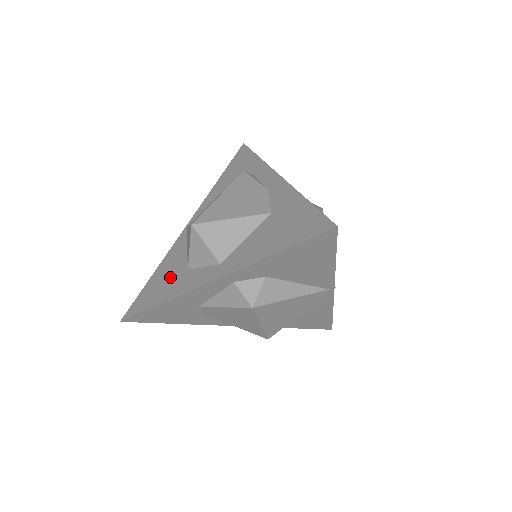
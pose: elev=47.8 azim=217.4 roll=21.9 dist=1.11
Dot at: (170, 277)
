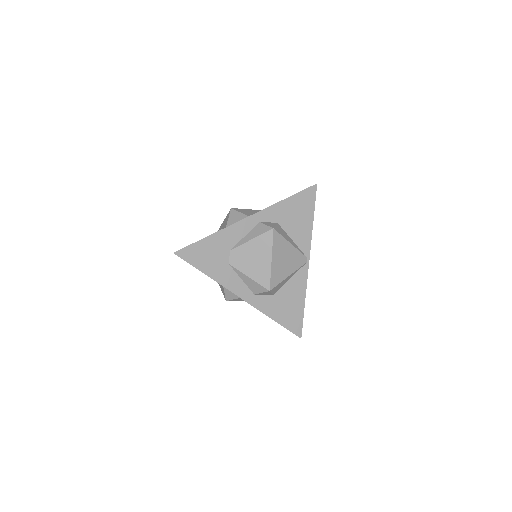
Dot at: occluded
